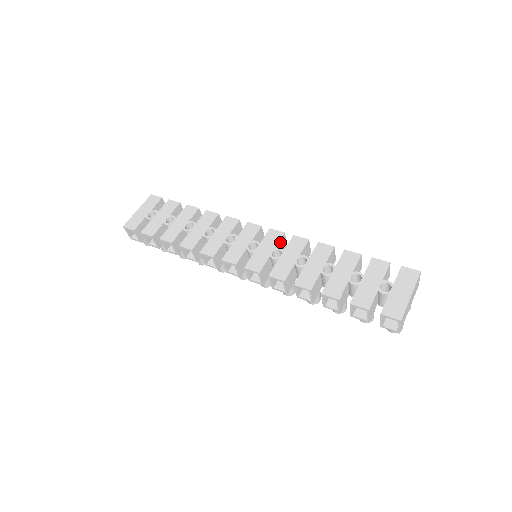
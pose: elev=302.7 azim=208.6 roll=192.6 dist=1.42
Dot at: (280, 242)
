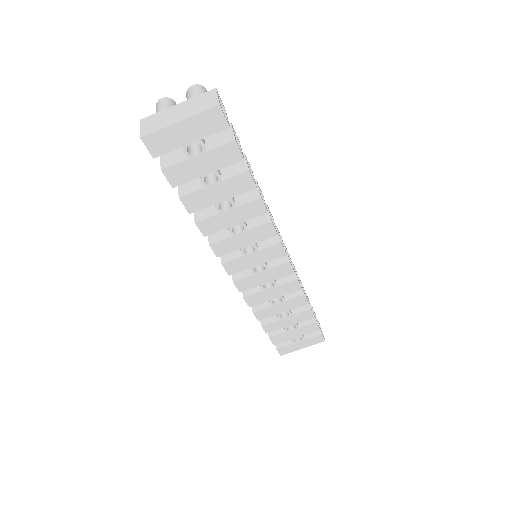
Dot at: (283, 274)
